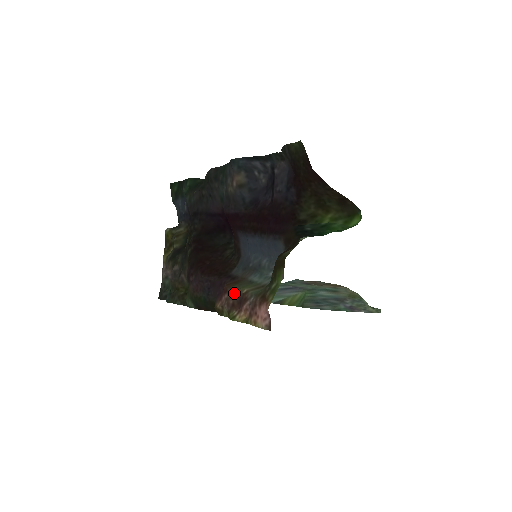
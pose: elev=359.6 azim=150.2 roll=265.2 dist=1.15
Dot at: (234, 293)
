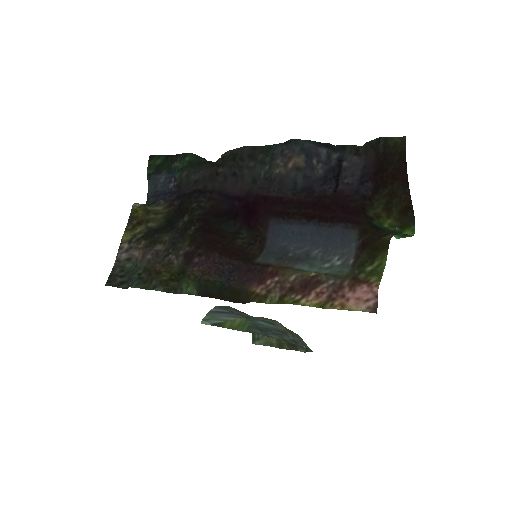
Dot at: (293, 276)
